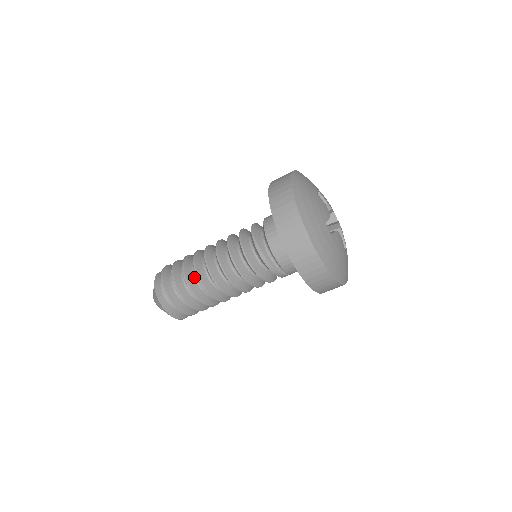
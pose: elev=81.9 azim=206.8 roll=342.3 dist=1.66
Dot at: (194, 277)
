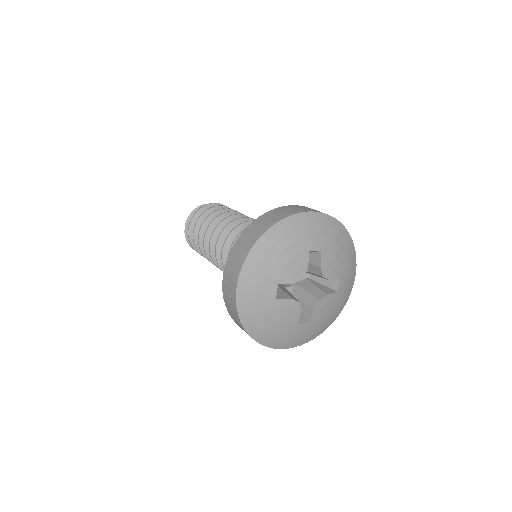
Dot at: occluded
